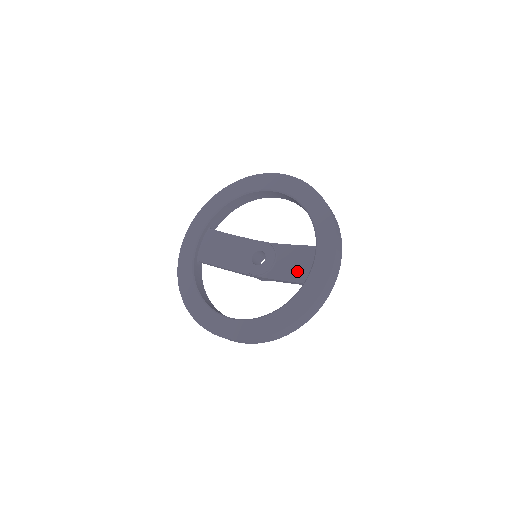
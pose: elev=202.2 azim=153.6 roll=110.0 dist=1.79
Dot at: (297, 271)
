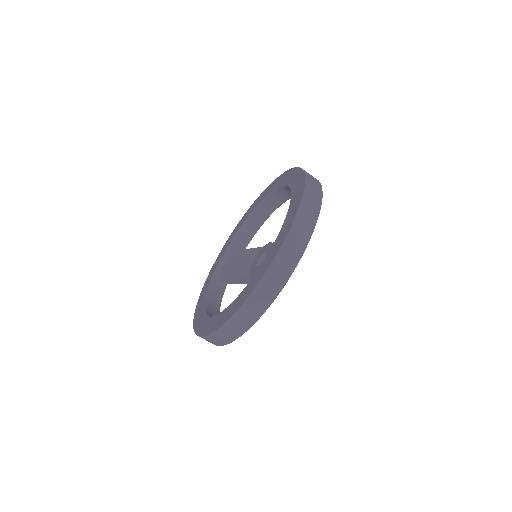
Dot at: occluded
